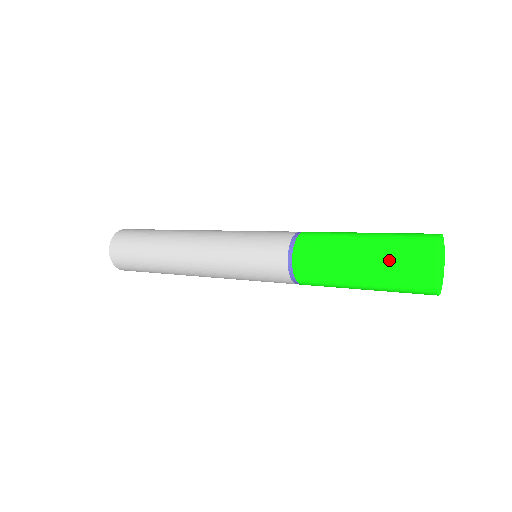
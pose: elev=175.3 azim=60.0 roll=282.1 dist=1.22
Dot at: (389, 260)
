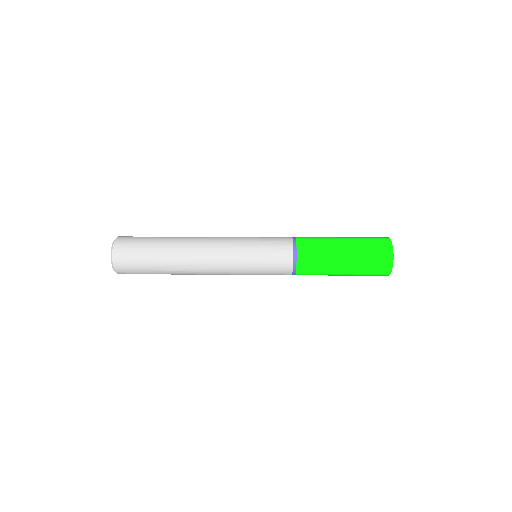
Dot at: (365, 247)
